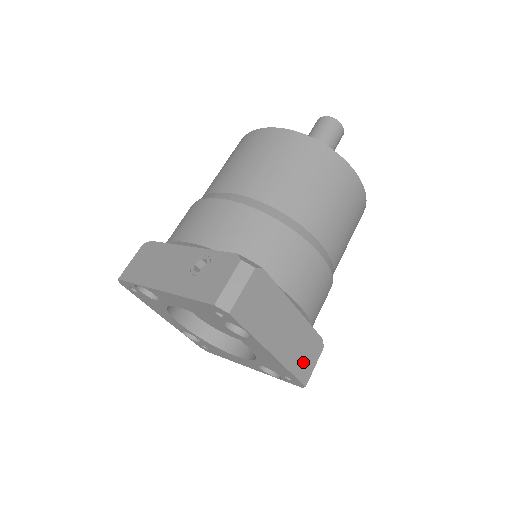
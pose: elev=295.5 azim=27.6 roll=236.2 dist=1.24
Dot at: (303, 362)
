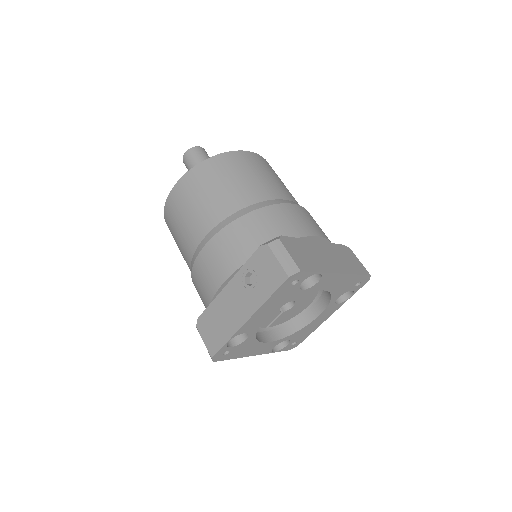
Dot at: (354, 264)
